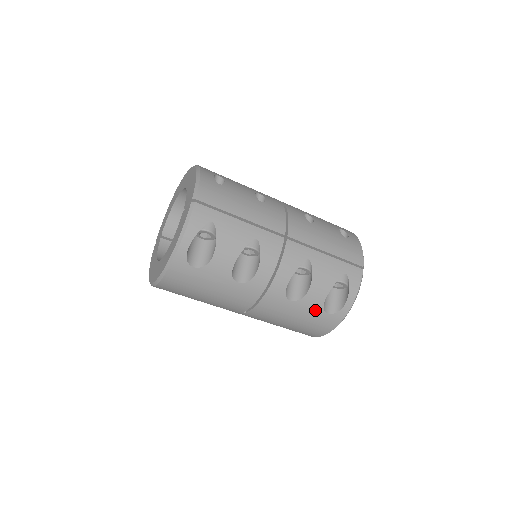
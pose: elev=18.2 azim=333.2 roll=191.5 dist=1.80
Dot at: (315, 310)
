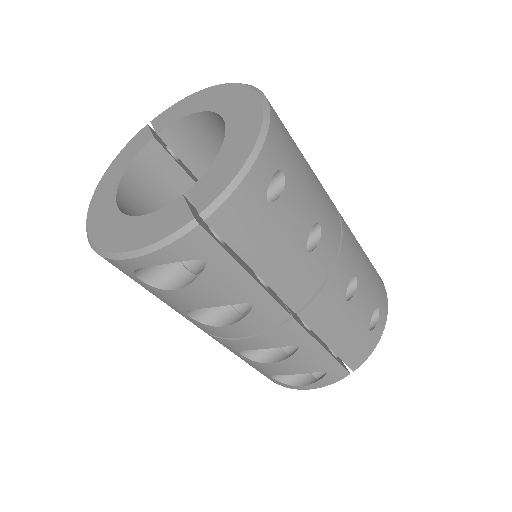
Dot at: (261, 370)
